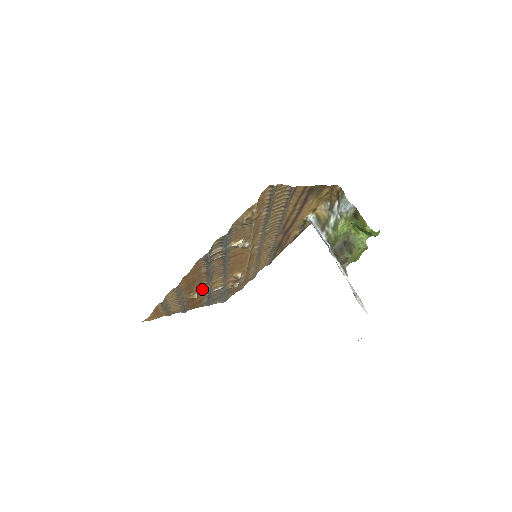
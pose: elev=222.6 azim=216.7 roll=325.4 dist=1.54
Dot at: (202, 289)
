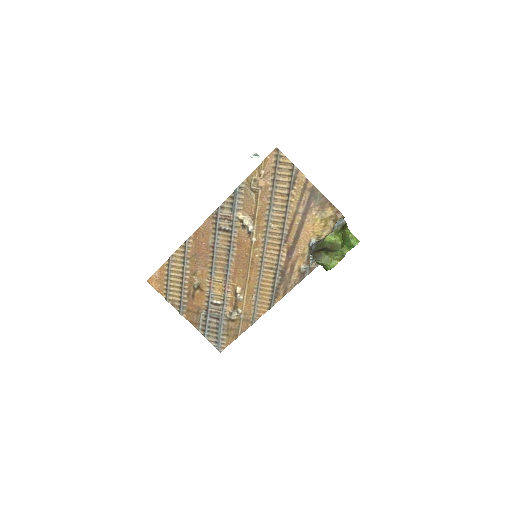
Dot at: (204, 284)
